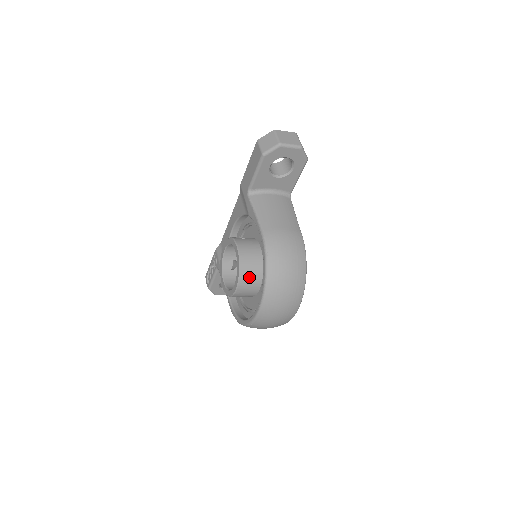
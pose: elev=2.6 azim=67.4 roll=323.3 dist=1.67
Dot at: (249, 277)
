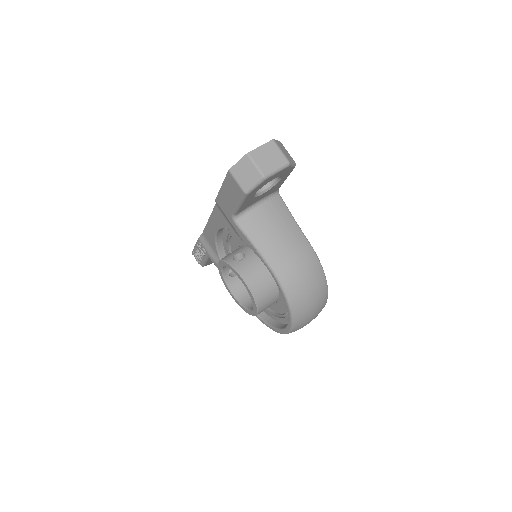
Dot at: (266, 302)
